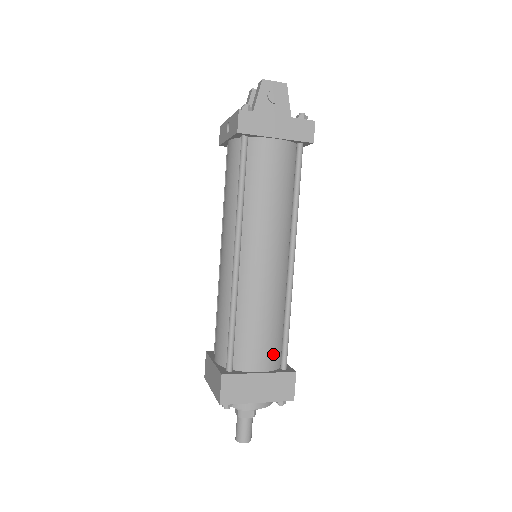
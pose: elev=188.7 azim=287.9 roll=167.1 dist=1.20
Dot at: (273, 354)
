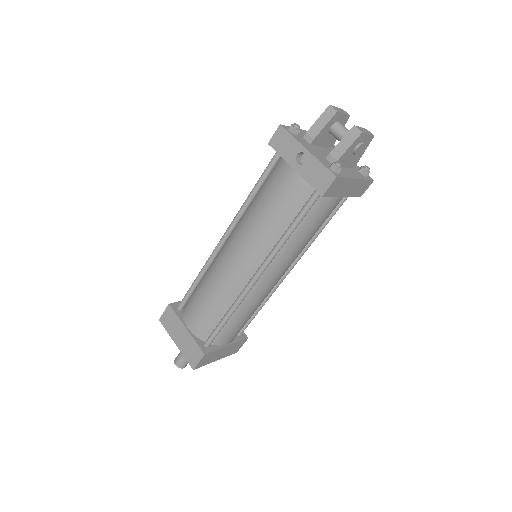
Dot at: occluded
